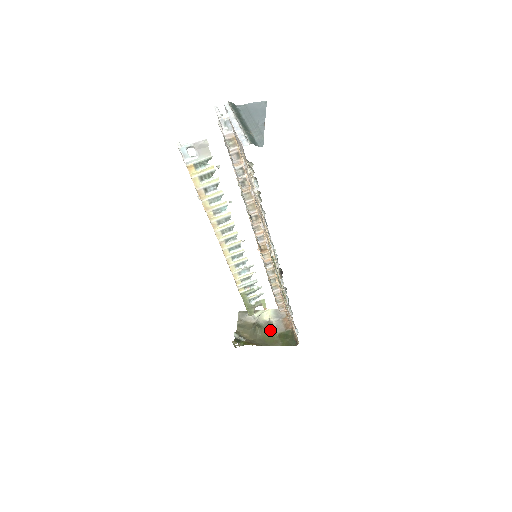
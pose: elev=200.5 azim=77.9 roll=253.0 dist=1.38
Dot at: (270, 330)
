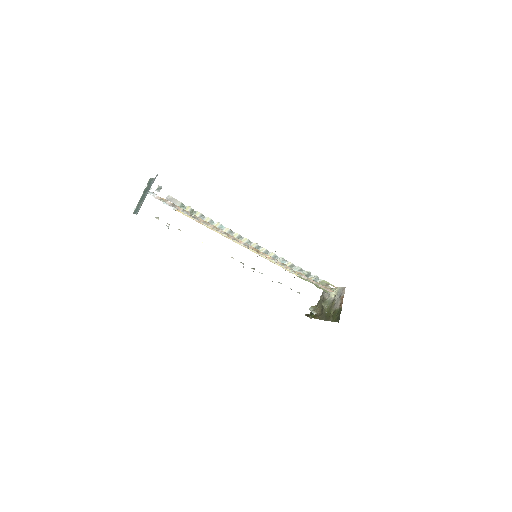
Dot at: (331, 306)
